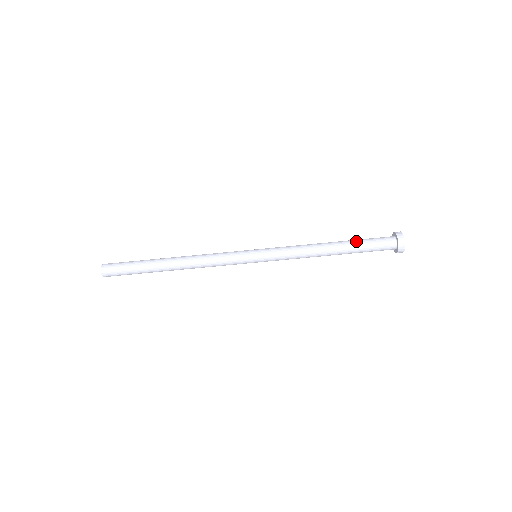
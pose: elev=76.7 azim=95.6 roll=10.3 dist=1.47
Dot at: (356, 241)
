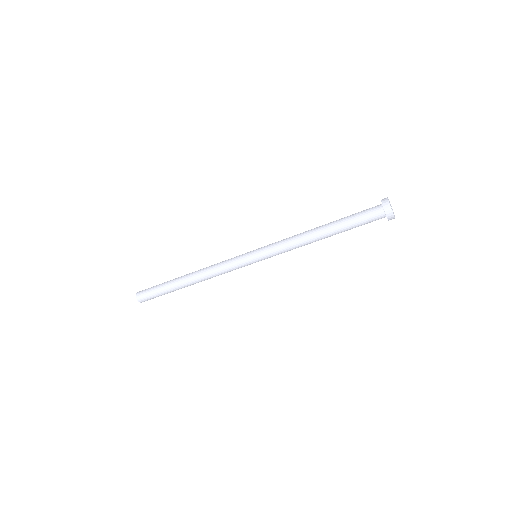
Dot at: (346, 227)
